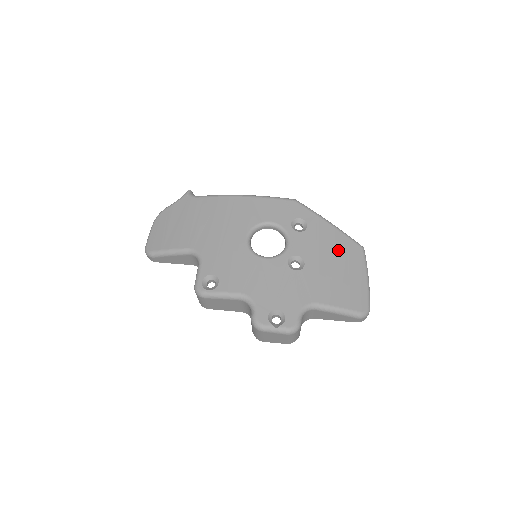
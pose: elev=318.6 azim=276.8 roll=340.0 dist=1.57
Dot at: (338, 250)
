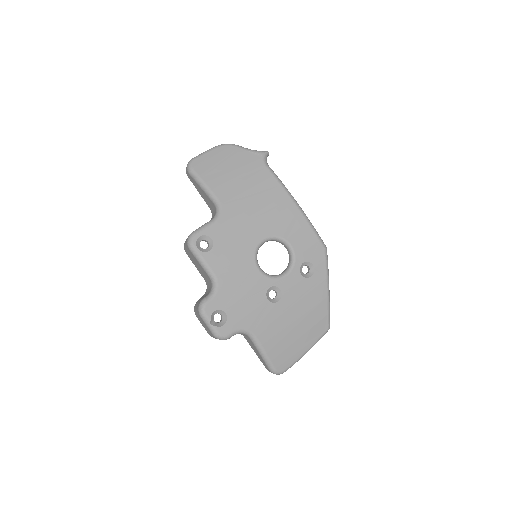
Dot at: (311, 314)
